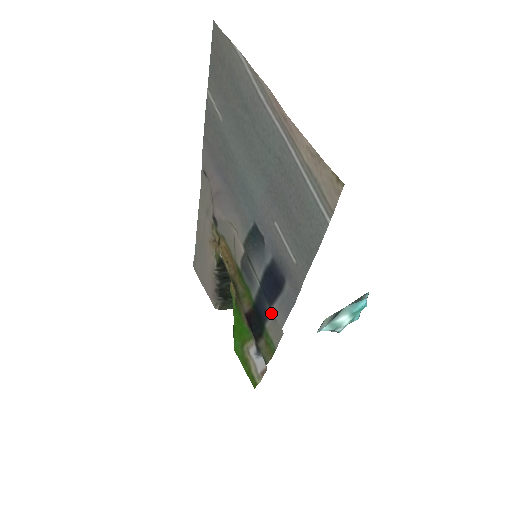
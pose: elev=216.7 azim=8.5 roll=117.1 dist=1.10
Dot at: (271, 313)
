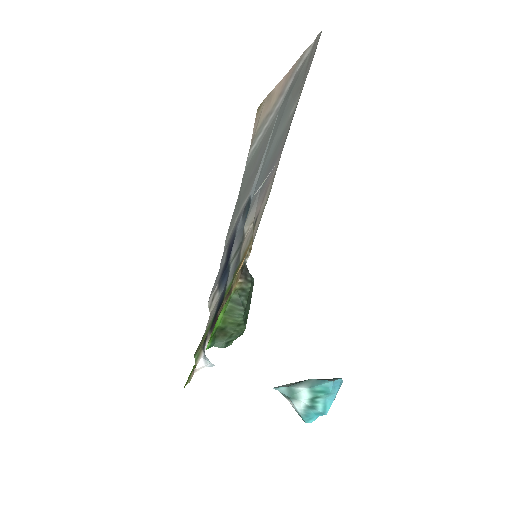
Dot at: occluded
